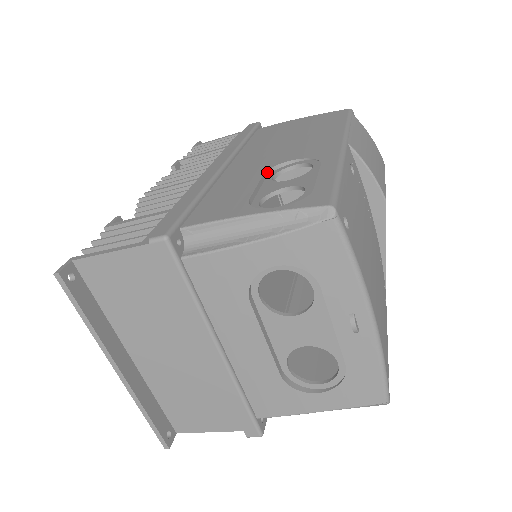
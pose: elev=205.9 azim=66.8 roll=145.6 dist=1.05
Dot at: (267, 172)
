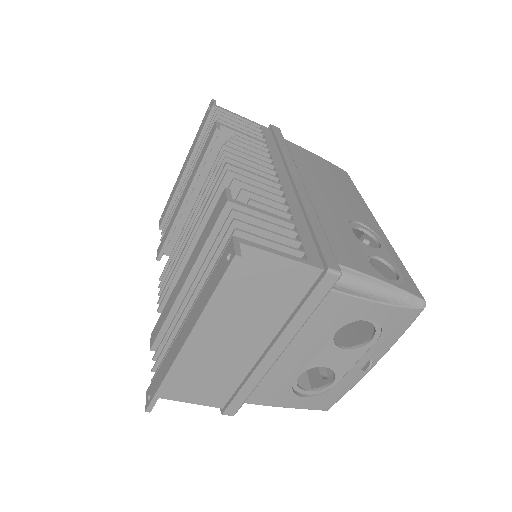
Dot at: (348, 224)
